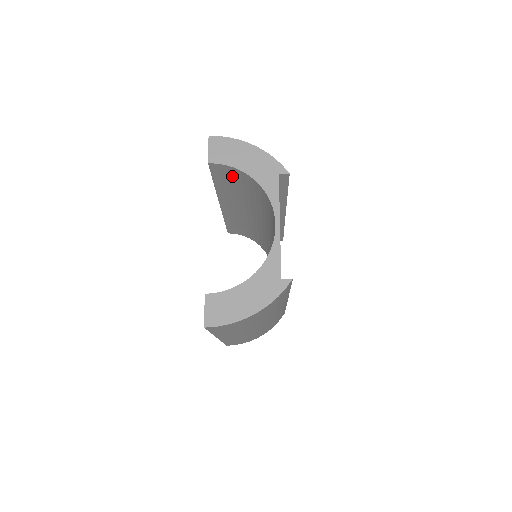
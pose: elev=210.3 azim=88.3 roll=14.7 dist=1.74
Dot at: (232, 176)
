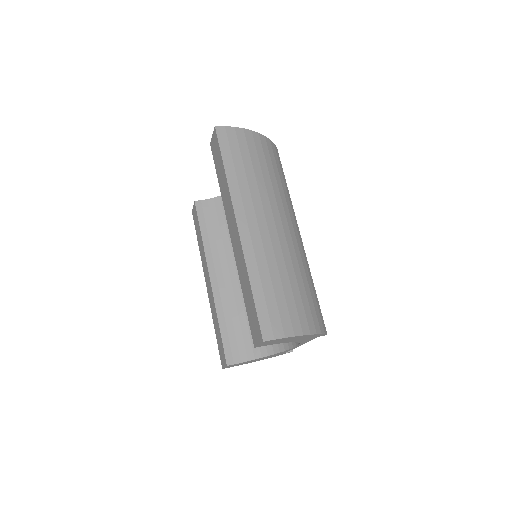
Dot at: occluded
